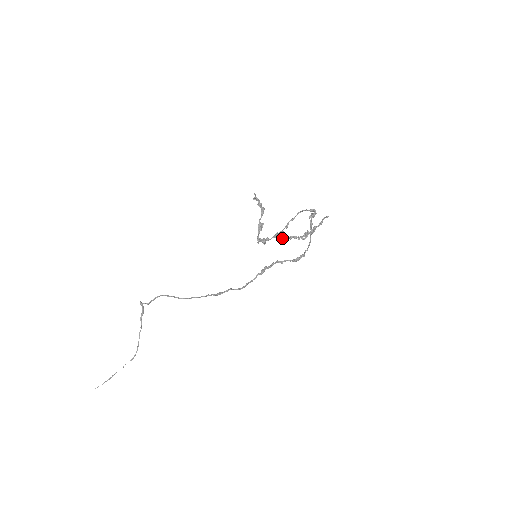
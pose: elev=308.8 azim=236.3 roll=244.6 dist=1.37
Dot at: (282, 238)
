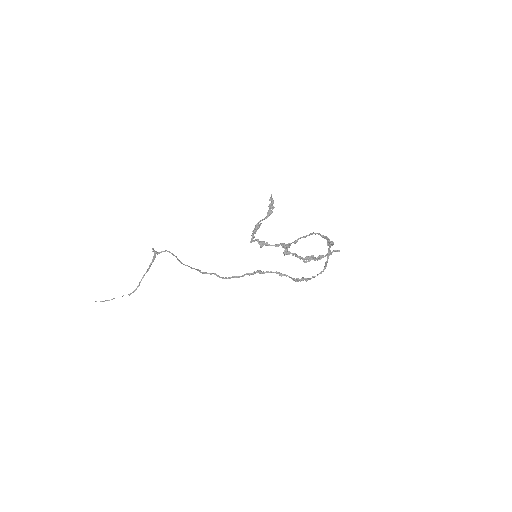
Dot at: (286, 251)
